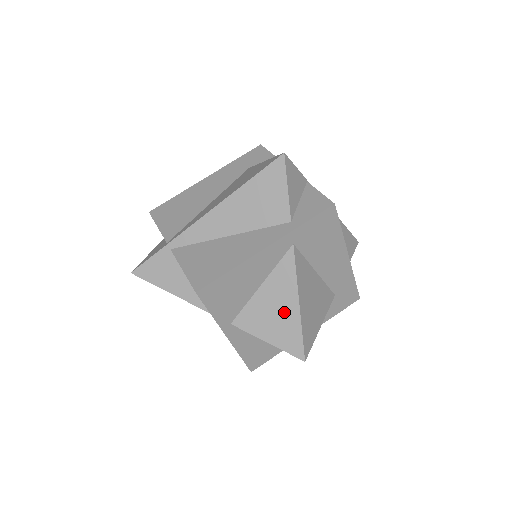
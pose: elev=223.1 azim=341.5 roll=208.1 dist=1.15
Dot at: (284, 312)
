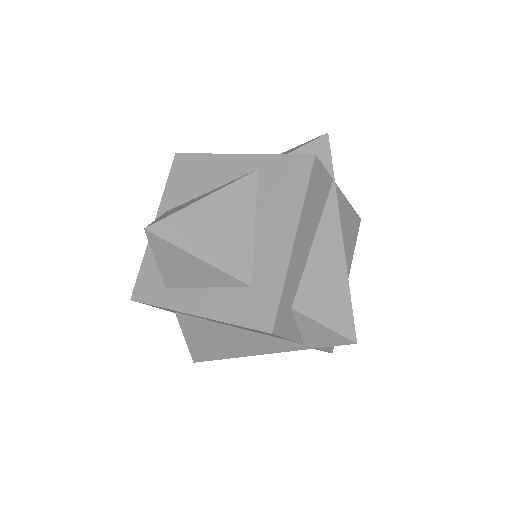
Dot at: occluded
